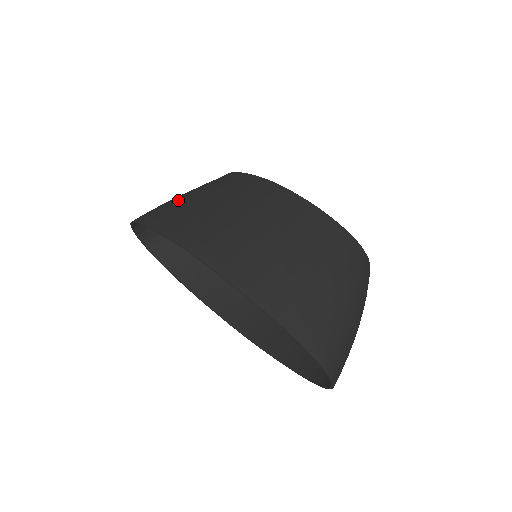
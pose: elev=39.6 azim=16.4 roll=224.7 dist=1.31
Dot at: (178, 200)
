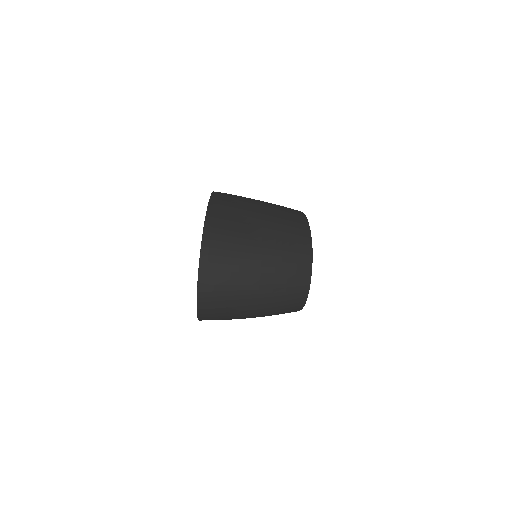
Dot at: occluded
